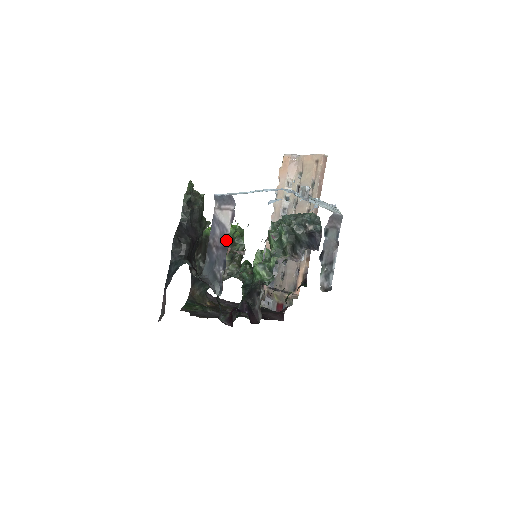
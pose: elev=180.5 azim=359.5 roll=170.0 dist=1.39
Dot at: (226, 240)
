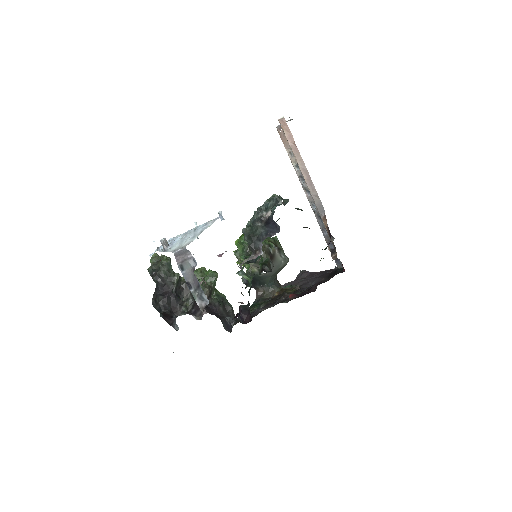
Dot at: occluded
